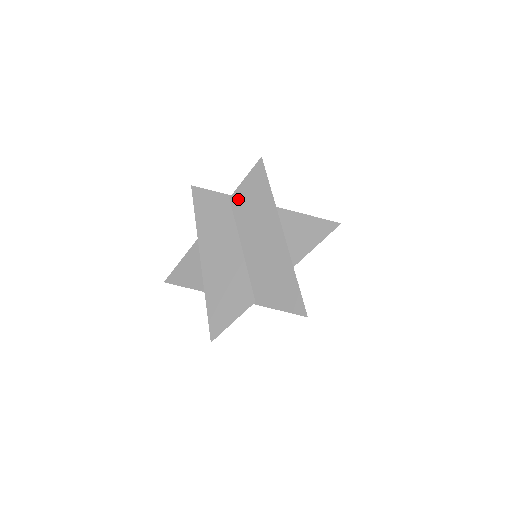
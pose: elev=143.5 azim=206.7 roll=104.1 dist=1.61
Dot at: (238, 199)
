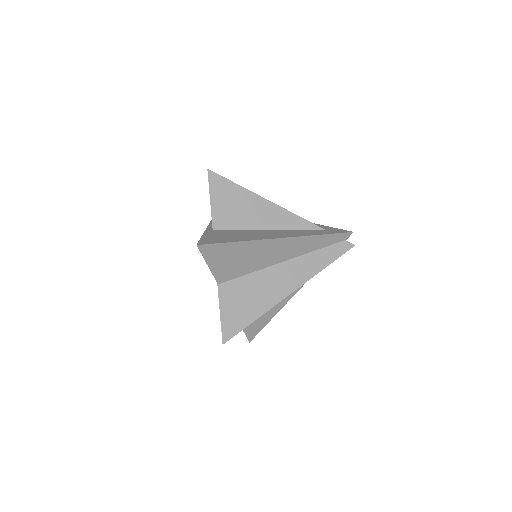
Dot at: occluded
